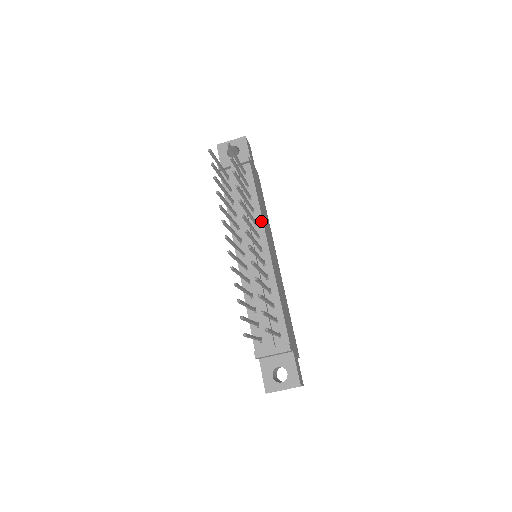
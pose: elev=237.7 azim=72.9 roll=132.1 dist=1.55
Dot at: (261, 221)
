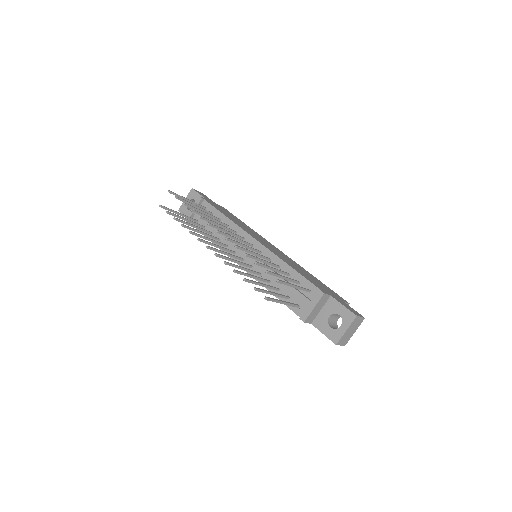
Dot at: (238, 228)
